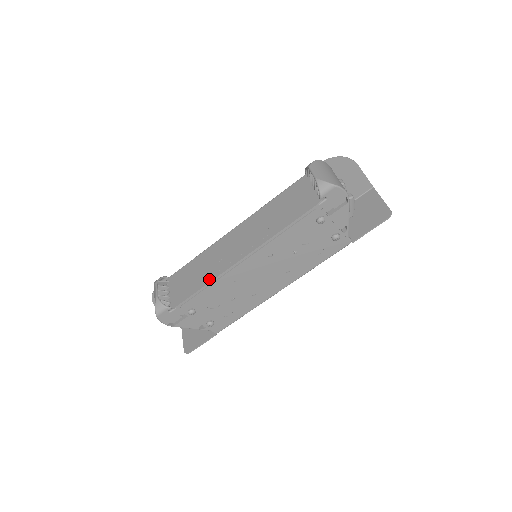
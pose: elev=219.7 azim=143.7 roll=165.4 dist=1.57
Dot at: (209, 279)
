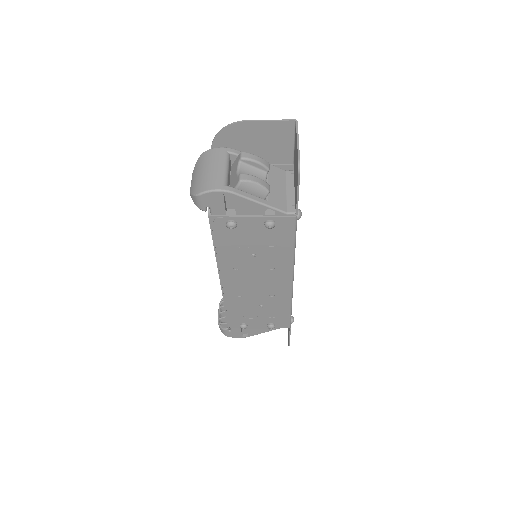
Dot at: occluded
